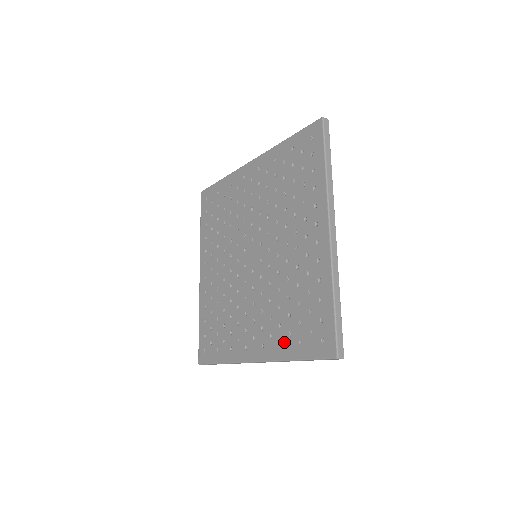
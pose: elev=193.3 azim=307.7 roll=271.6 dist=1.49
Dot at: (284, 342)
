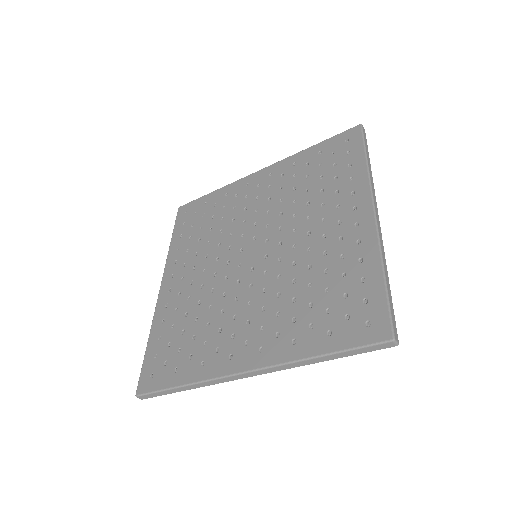
Dot at: (300, 337)
